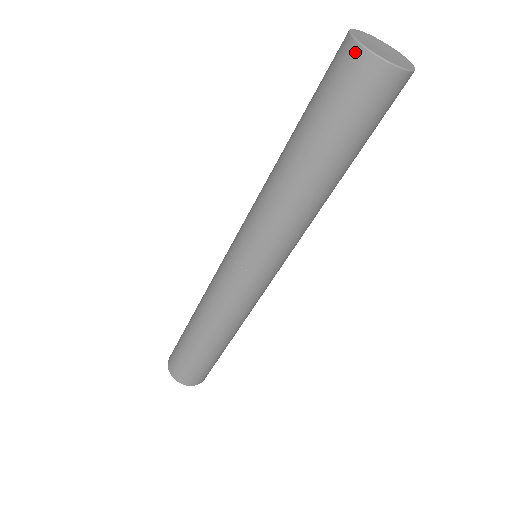
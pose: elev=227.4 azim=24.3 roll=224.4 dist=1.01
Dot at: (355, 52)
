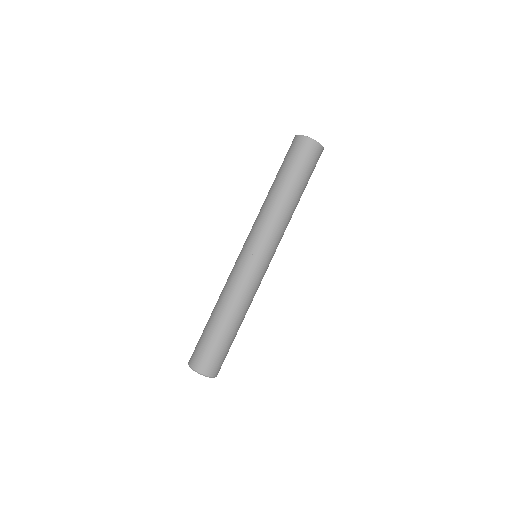
Dot at: (295, 138)
